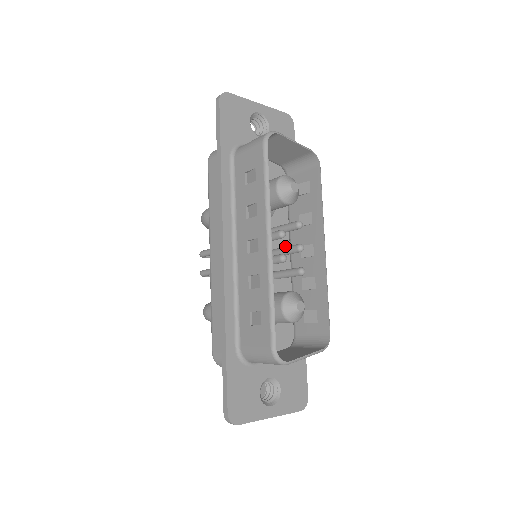
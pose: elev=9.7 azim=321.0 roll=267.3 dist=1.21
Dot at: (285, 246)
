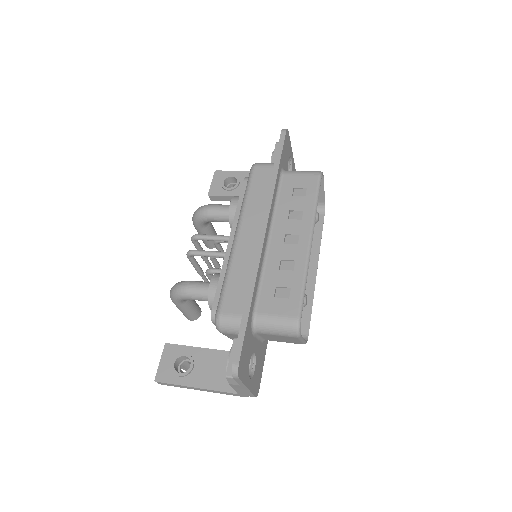
Dot at: occluded
